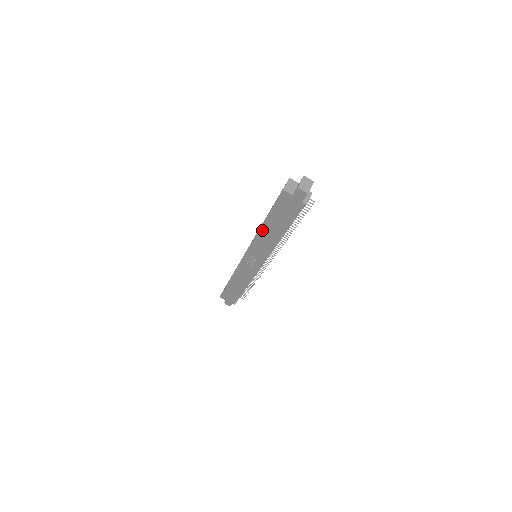
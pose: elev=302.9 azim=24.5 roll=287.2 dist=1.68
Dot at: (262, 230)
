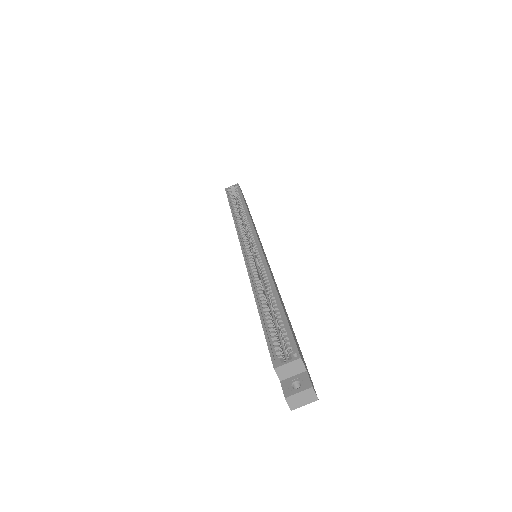
Dot at: (255, 296)
